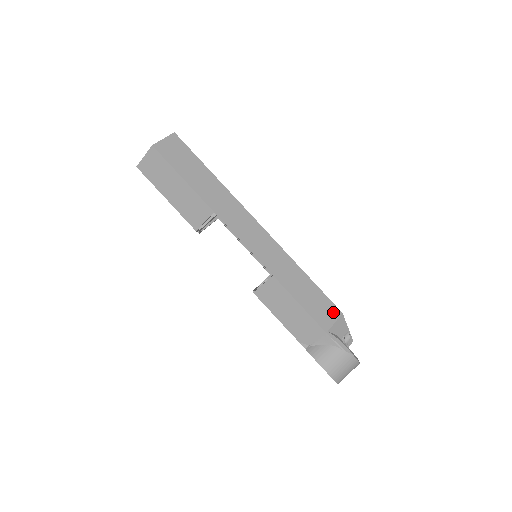
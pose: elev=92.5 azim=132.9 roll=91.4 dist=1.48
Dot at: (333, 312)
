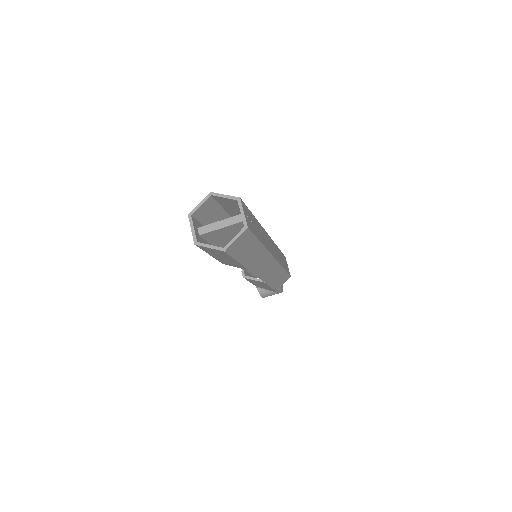
Dot at: (286, 279)
